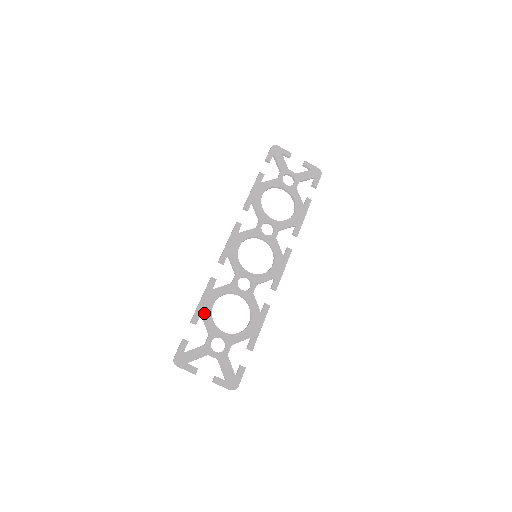
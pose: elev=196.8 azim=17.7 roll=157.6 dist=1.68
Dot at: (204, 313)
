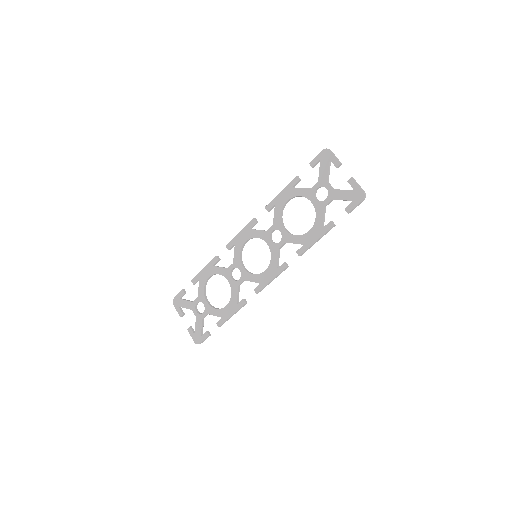
Dot at: (201, 280)
